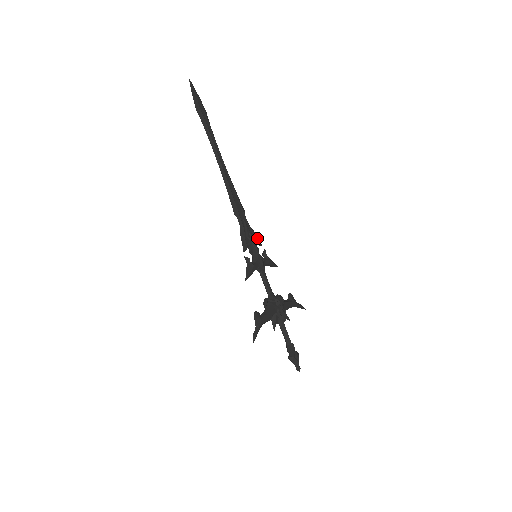
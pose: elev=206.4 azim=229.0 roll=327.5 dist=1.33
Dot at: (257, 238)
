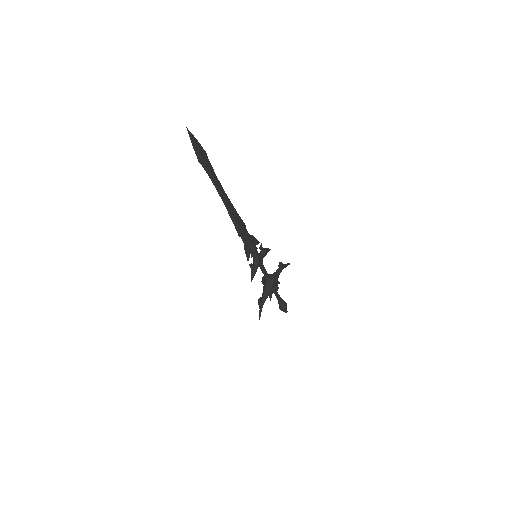
Dot at: (256, 240)
